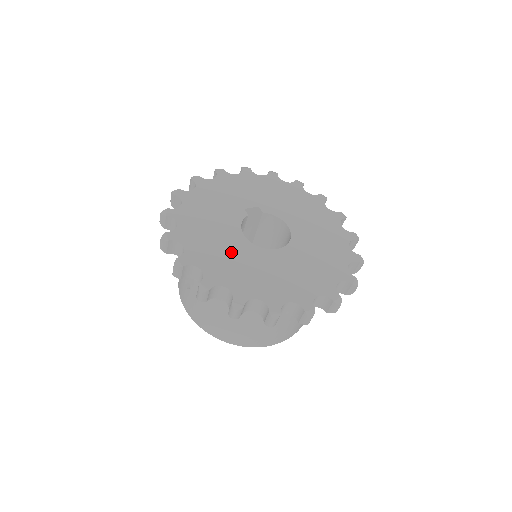
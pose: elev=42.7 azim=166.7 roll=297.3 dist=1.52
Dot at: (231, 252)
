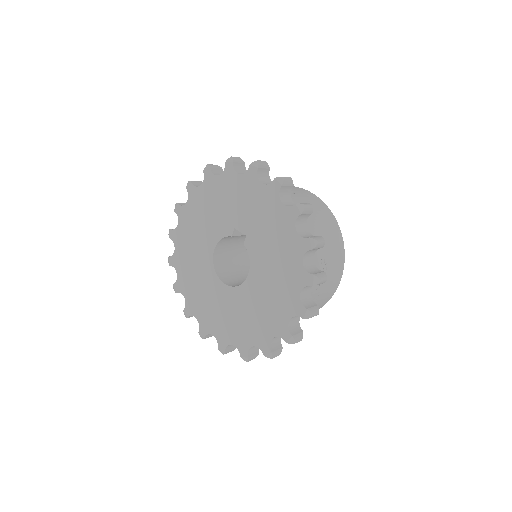
Dot at: (197, 255)
